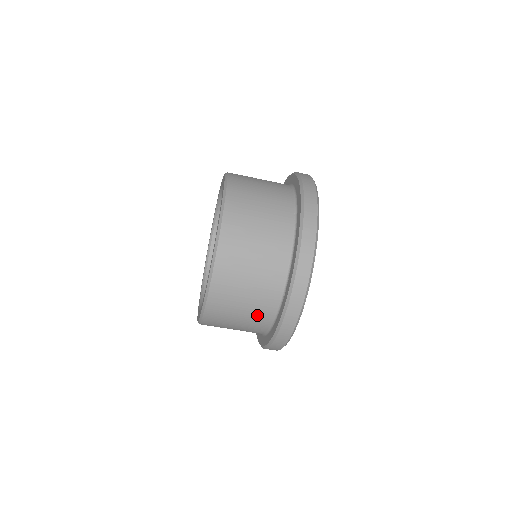
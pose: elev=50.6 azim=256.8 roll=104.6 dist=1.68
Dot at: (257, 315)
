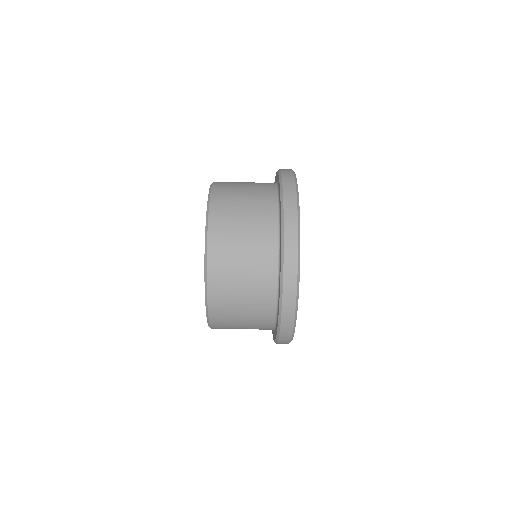
Dot at: occluded
